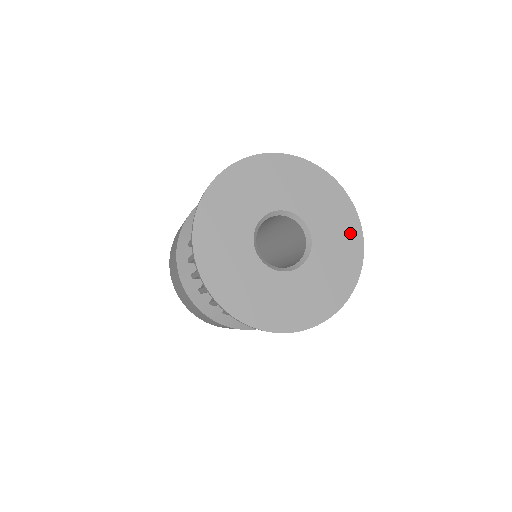
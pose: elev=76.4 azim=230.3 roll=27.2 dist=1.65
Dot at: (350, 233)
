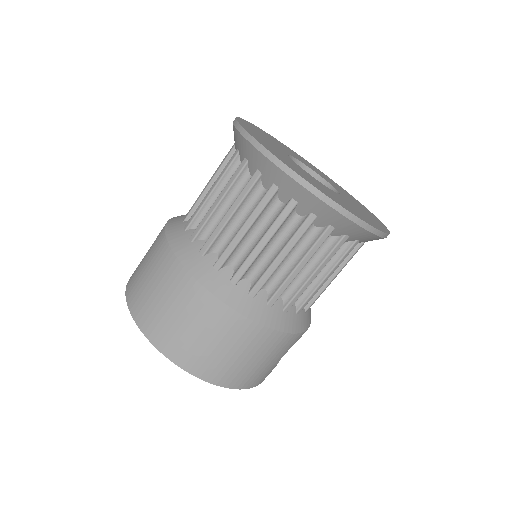
Dot at: (363, 207)
